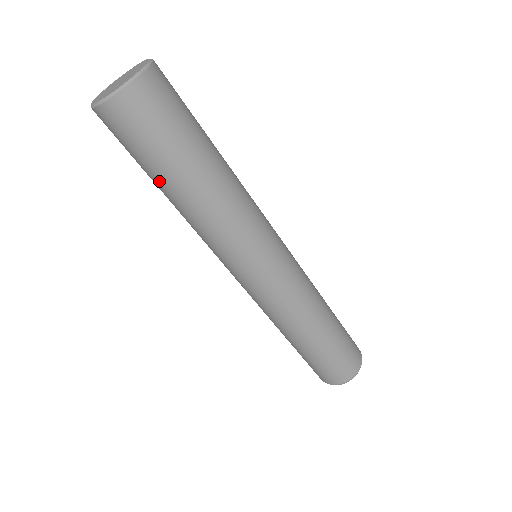
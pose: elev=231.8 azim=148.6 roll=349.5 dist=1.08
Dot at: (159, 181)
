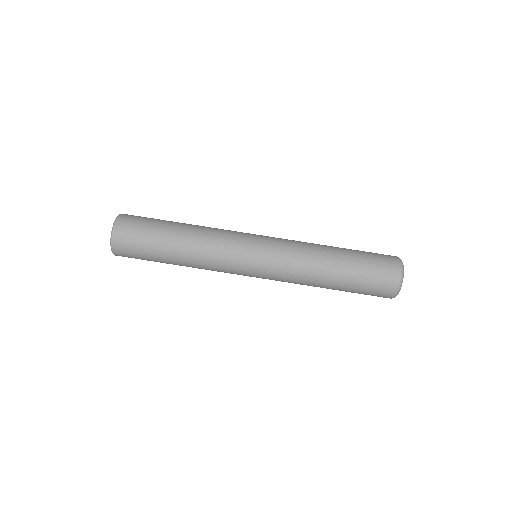
Dot at: (165, 241)
